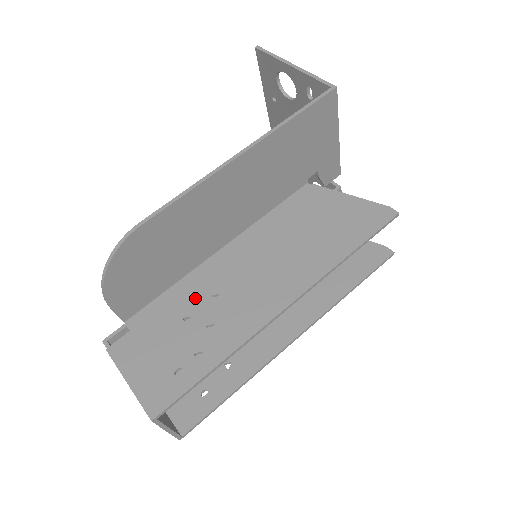
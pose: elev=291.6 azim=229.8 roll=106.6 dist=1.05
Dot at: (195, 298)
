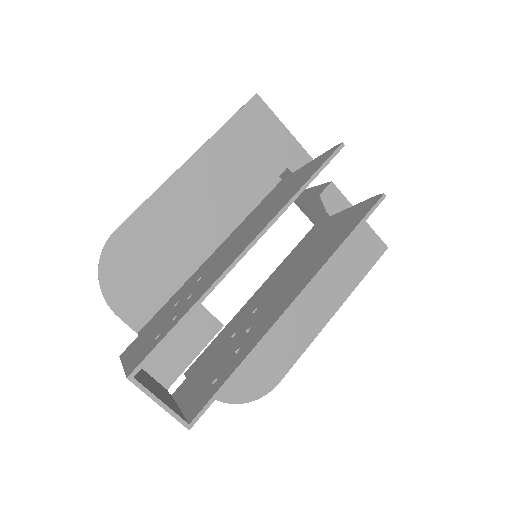
Dot at: (186, 289)
